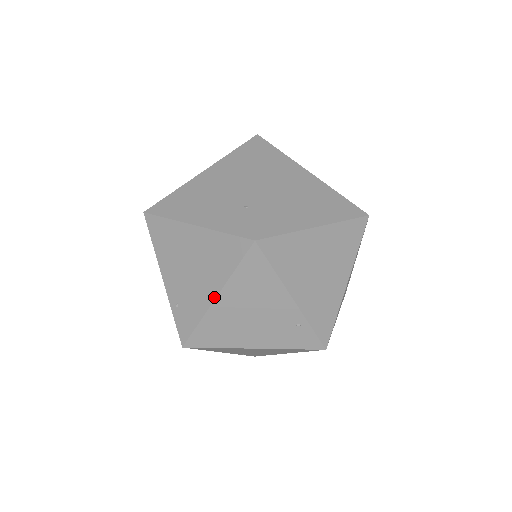
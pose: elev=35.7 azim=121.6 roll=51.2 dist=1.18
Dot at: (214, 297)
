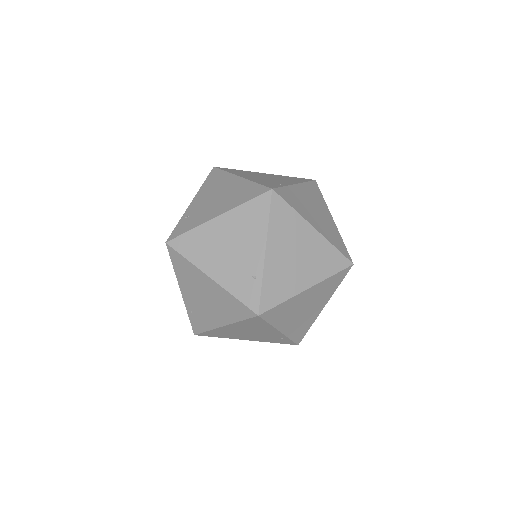
Dot at: occluded
